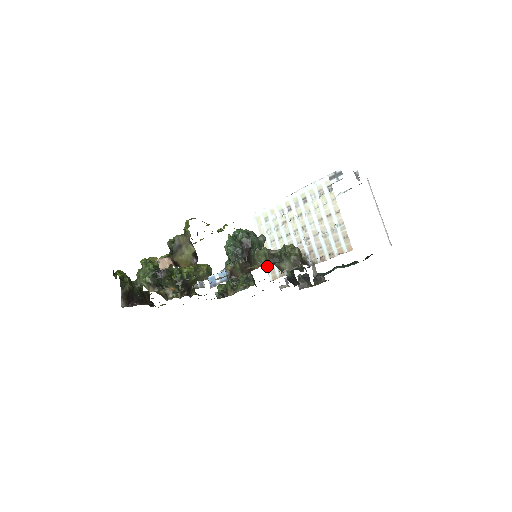
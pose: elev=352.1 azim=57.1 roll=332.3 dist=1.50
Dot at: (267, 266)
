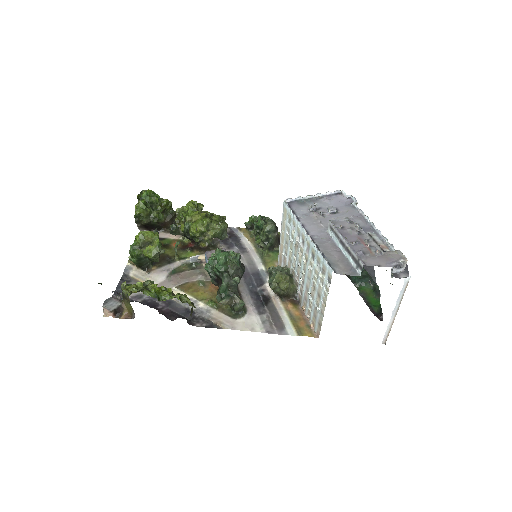
Dot at: (279, 252)
